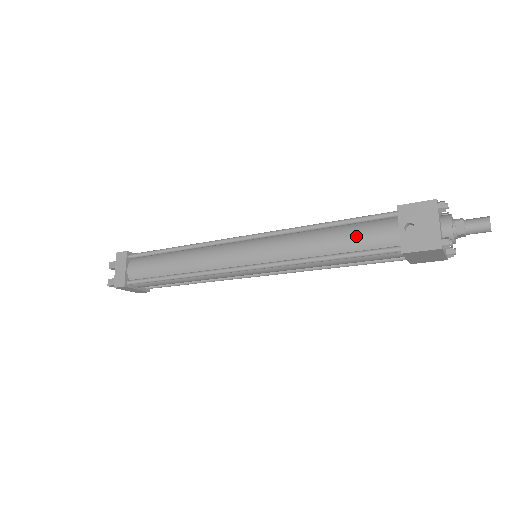
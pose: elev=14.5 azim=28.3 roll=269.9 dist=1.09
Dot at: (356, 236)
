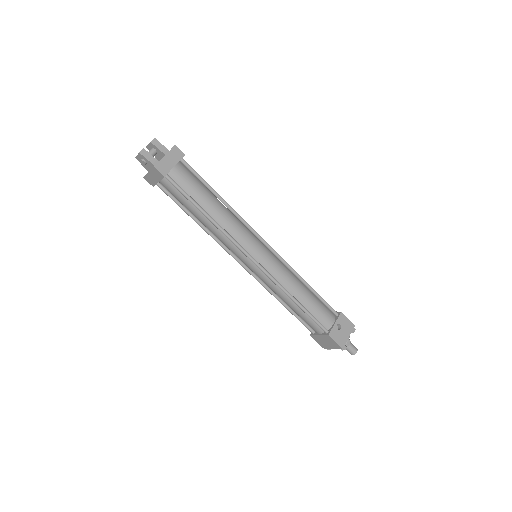
Dot at: (317, 306)
